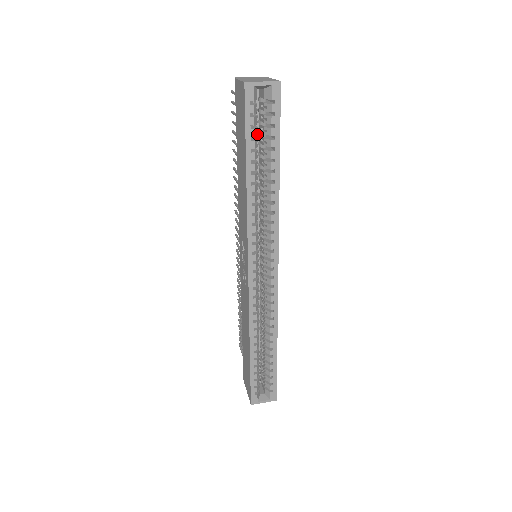
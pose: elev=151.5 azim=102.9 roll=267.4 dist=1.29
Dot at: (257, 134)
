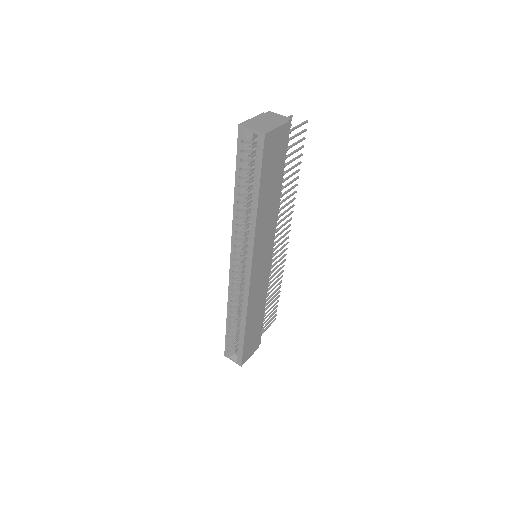
Dot at: (249, 167)
